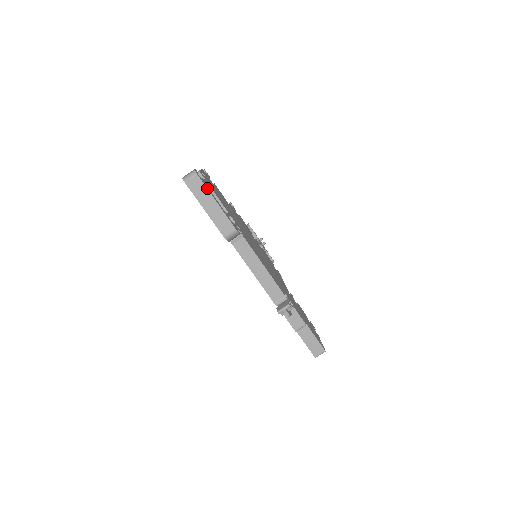
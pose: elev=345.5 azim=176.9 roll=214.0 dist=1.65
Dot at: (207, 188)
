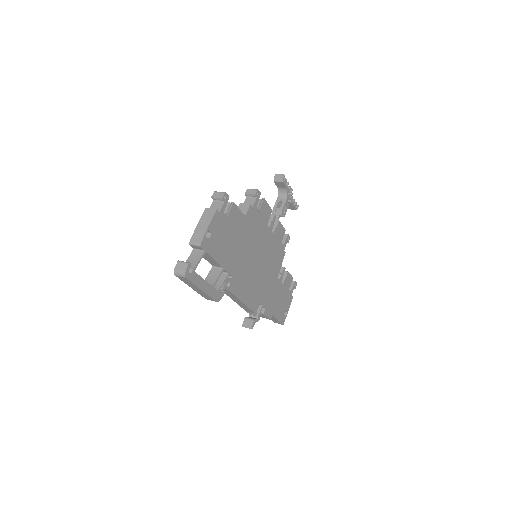
Dot at: (195, 283)
